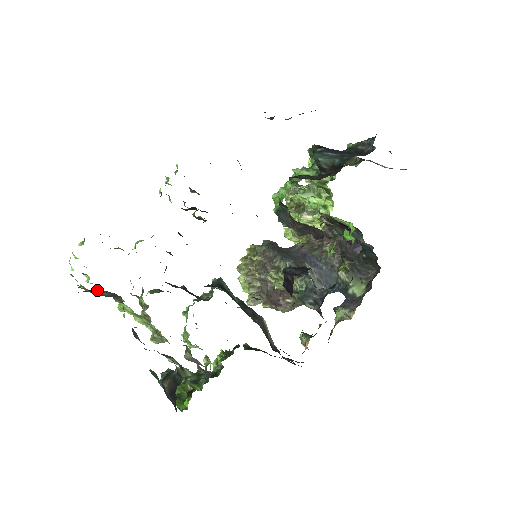
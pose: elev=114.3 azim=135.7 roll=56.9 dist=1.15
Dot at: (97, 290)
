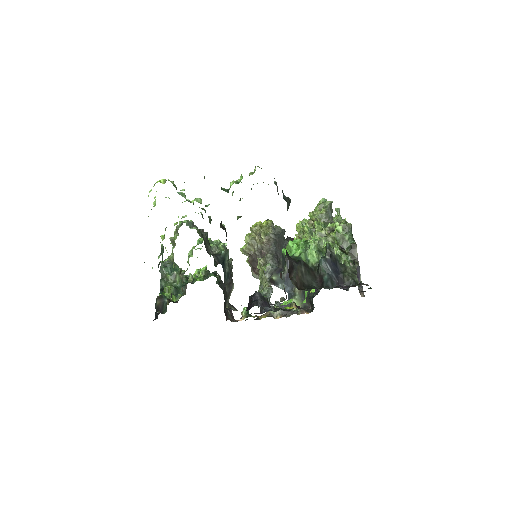
Dot at: occluded
